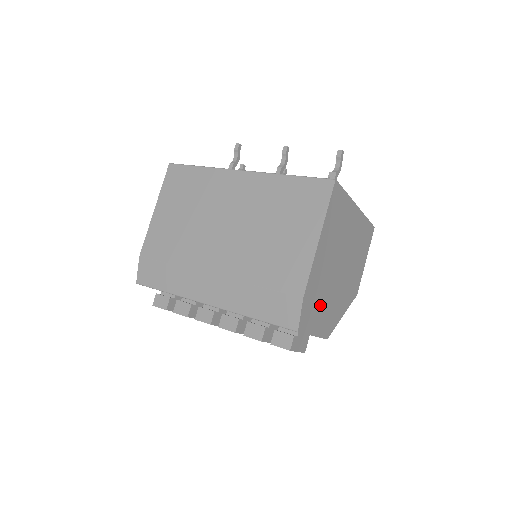
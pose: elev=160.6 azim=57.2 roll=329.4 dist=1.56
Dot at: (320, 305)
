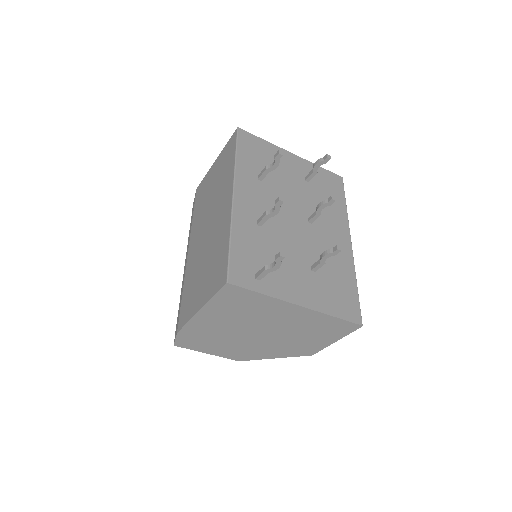
Dot at: (216, 343)
